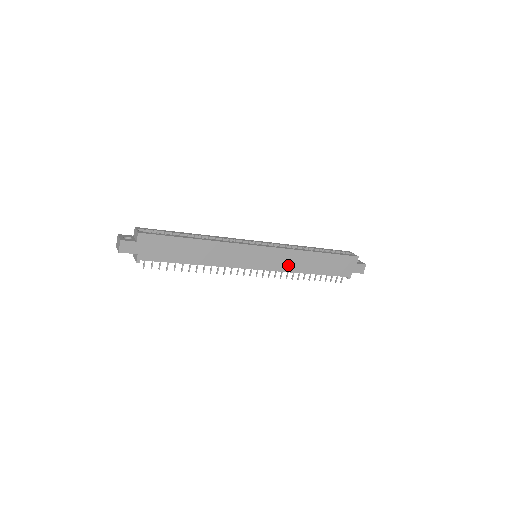
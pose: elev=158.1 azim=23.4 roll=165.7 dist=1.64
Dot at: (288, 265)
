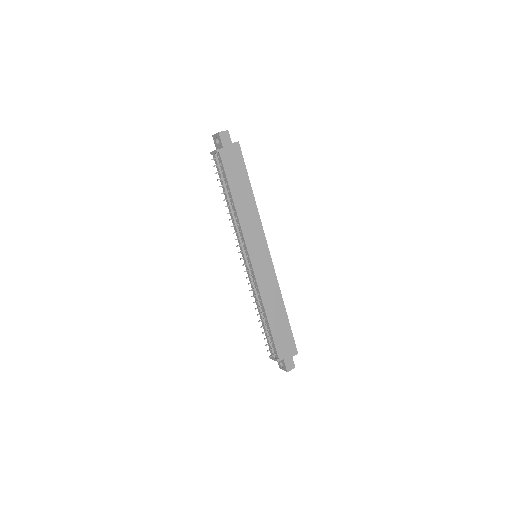
Dot at: (265, 288)
